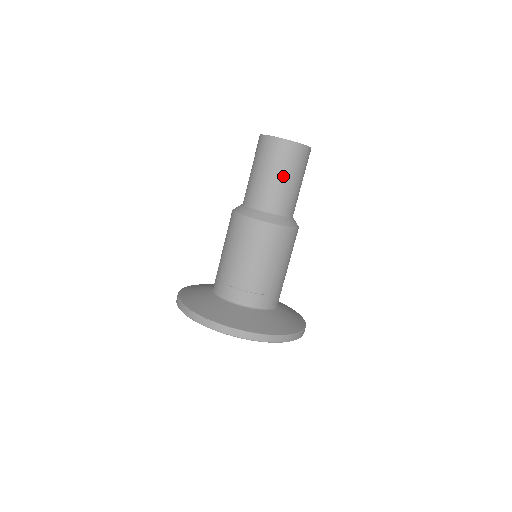
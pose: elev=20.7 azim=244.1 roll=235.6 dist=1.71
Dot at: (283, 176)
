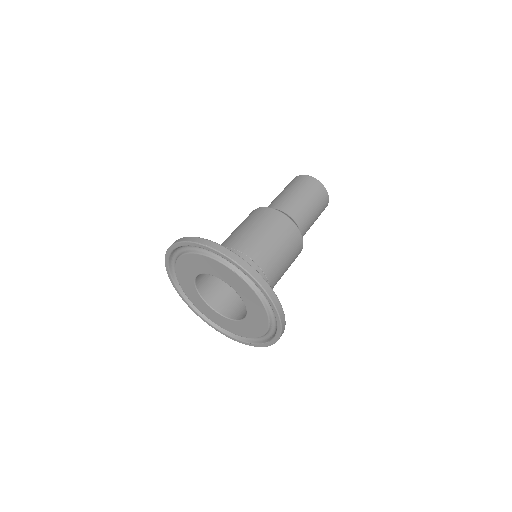
Dot at: (312, 204)
